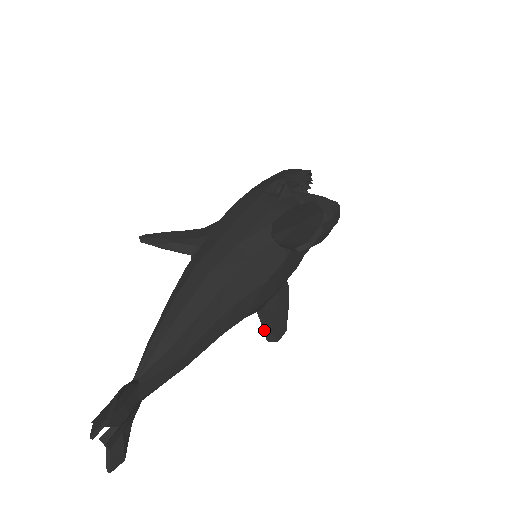
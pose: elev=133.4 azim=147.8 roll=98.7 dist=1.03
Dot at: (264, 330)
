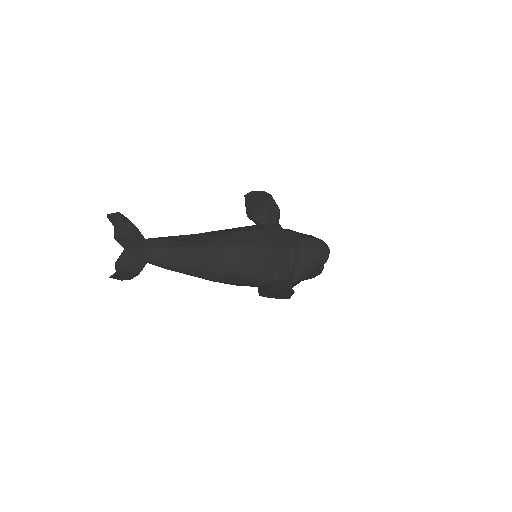
Dot at: (259, 292)
